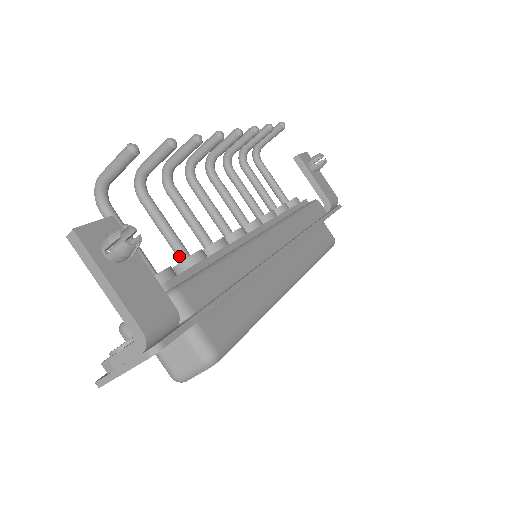
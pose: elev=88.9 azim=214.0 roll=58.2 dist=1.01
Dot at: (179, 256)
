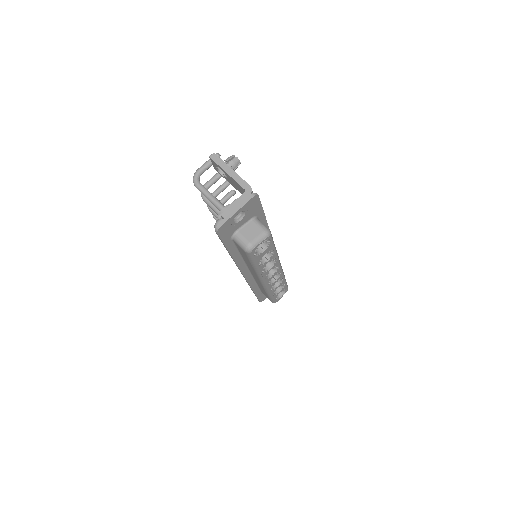
Dot at: occluded
